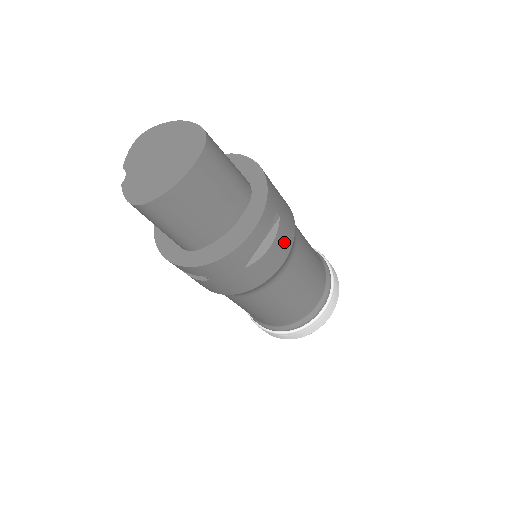
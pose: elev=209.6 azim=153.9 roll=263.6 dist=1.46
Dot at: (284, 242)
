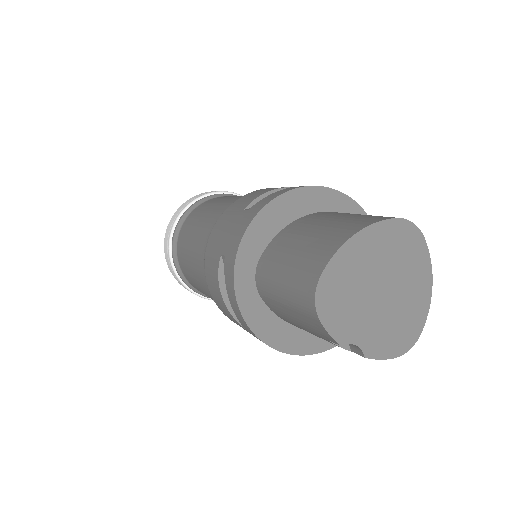
Dot at: occluded
